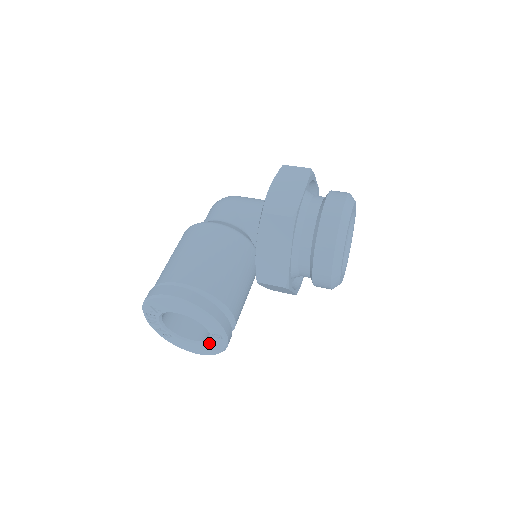
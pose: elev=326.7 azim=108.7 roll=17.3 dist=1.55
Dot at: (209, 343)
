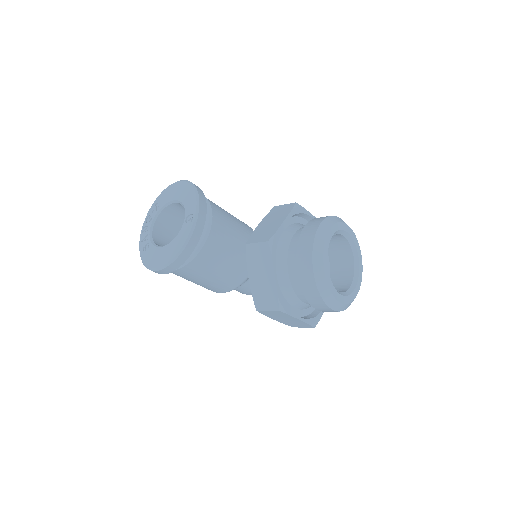
Dot at: (177, 237)
